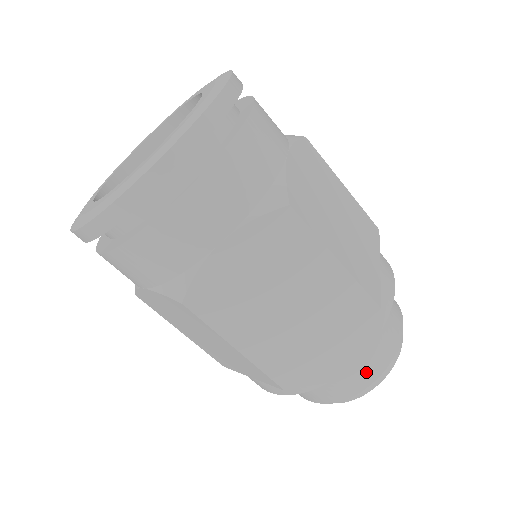
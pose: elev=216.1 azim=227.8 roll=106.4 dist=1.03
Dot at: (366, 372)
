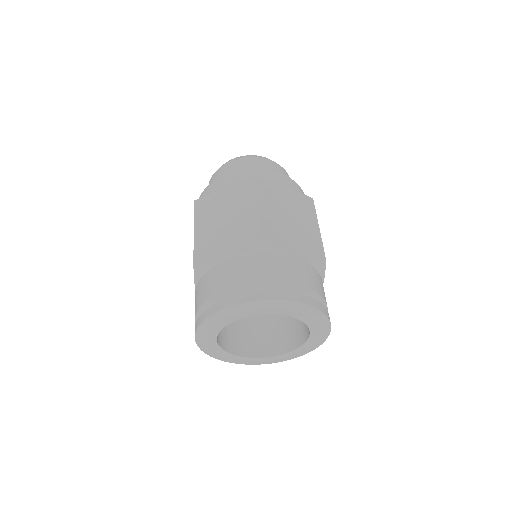
Dot at: occluded
